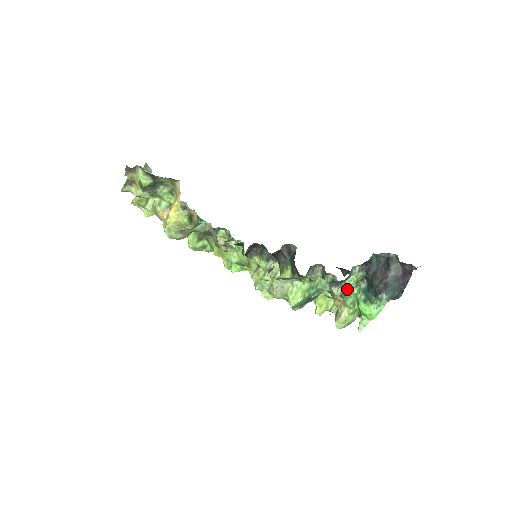
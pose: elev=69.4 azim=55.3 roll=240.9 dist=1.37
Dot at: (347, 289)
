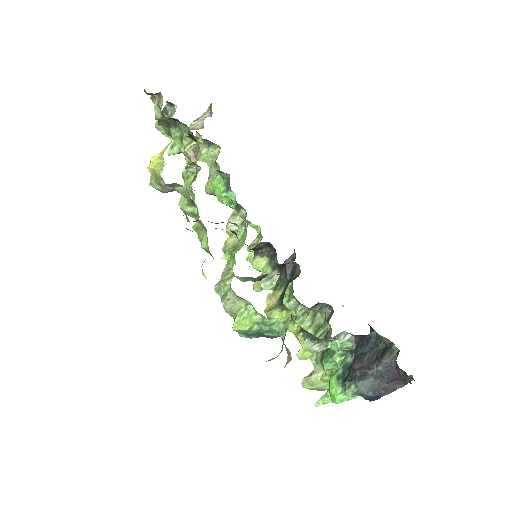
Dot at: (332, 351)
